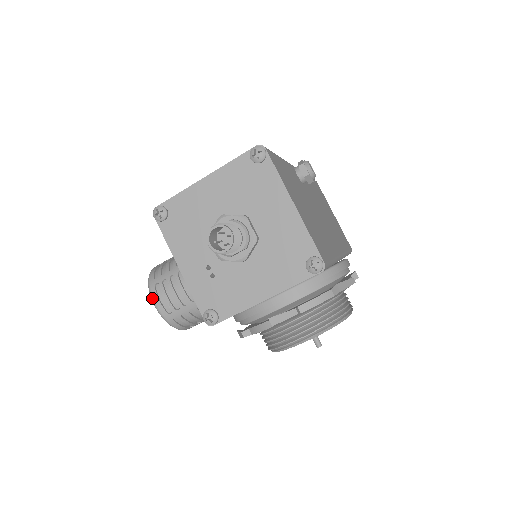
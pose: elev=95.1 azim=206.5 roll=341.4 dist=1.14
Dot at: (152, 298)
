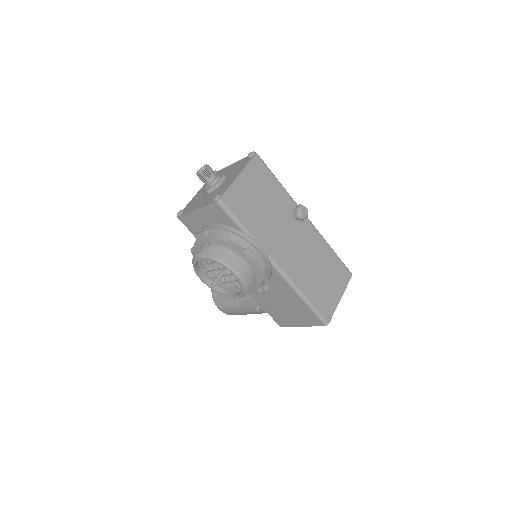
Dot at: occluded
